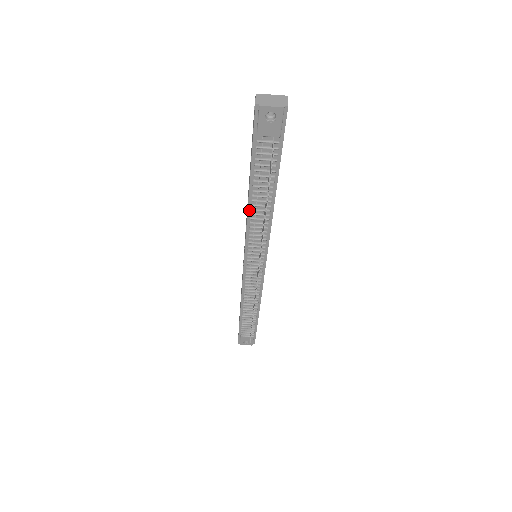
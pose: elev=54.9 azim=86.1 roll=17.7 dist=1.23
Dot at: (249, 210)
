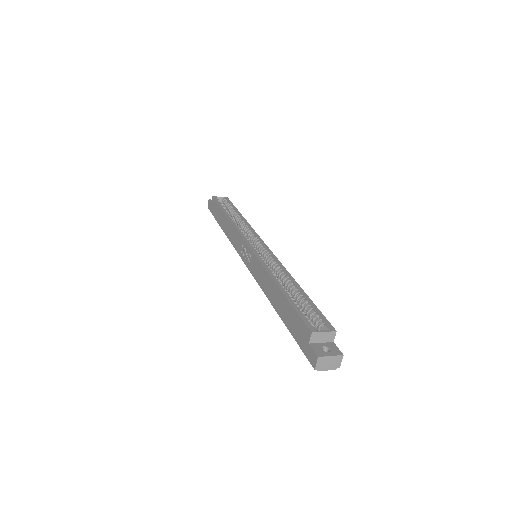
Dot at: (269, 299)
